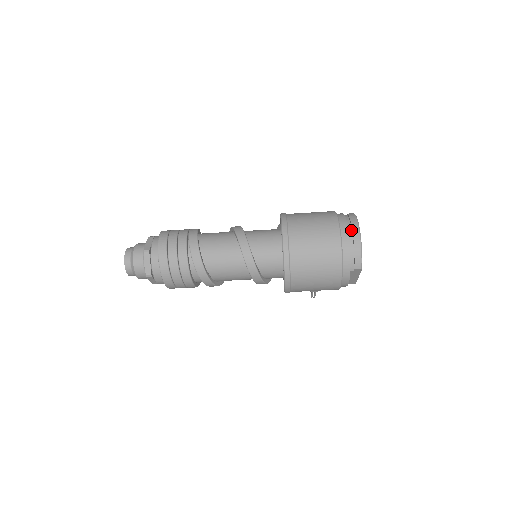
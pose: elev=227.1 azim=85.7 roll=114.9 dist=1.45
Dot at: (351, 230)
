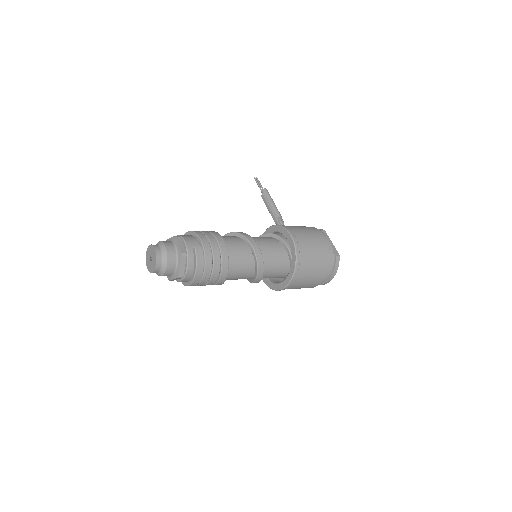
Dot at: (330, 276)
